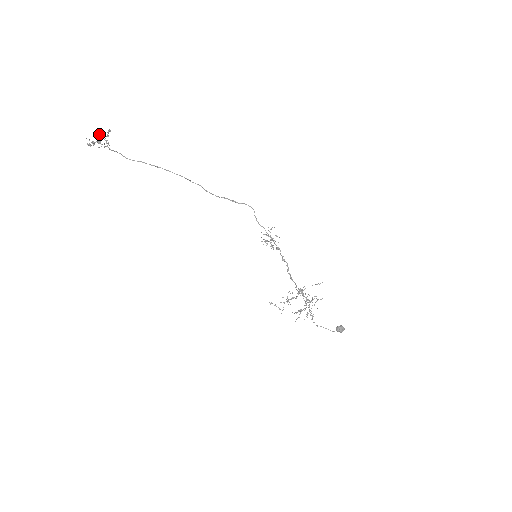
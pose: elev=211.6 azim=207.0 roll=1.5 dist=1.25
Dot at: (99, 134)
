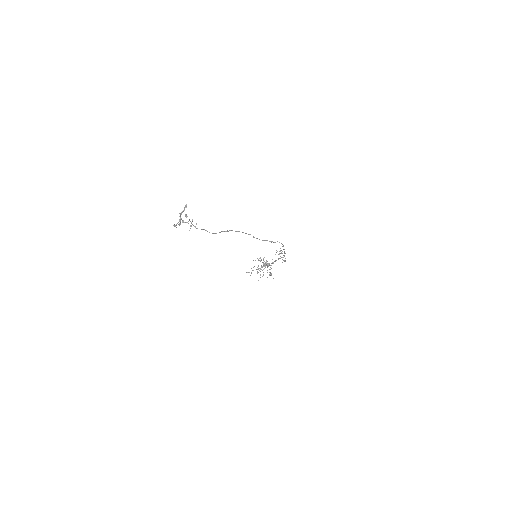
Dot at: occluded
